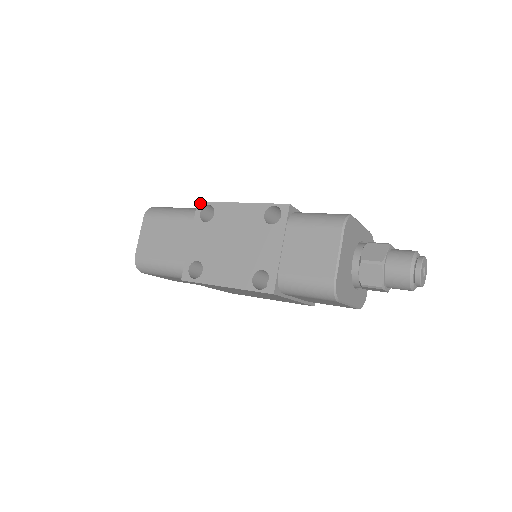
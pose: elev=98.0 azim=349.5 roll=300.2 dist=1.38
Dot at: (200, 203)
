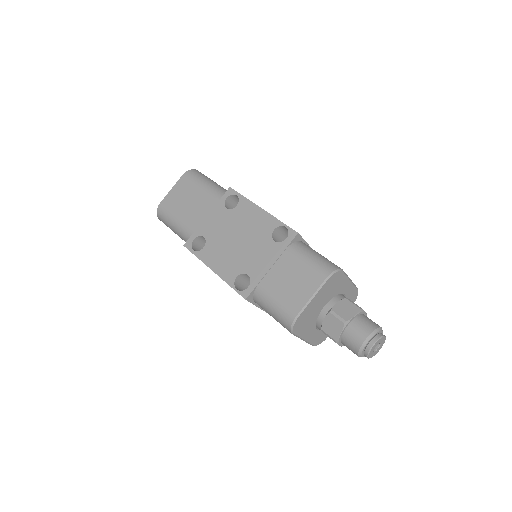
Dot at: (231, 189)
